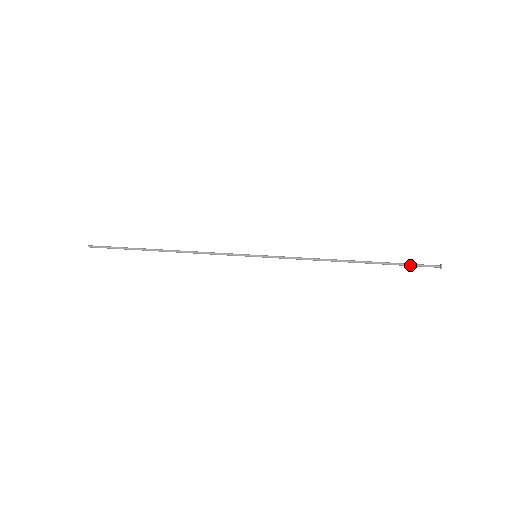
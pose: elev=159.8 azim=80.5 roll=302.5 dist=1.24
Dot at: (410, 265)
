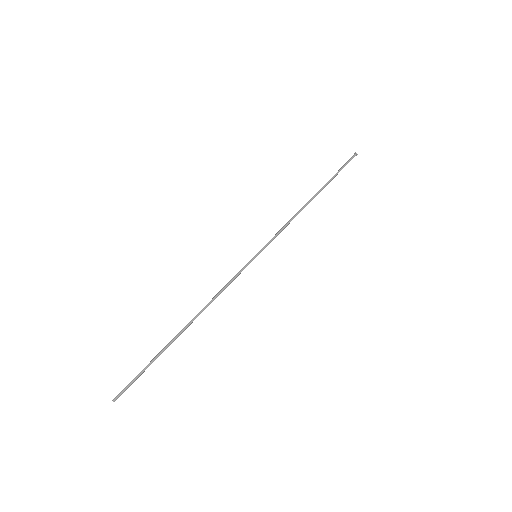
Dot at: (342, 168)
